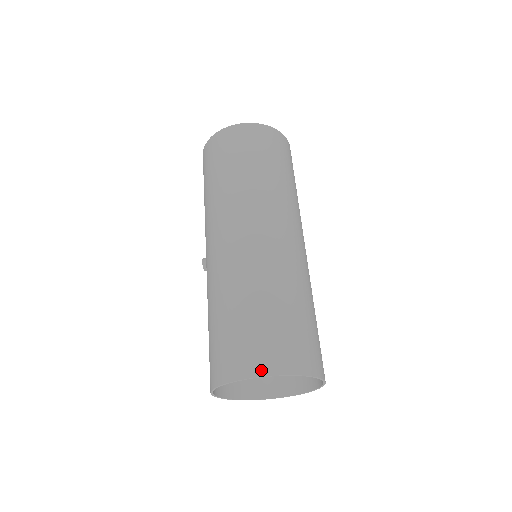
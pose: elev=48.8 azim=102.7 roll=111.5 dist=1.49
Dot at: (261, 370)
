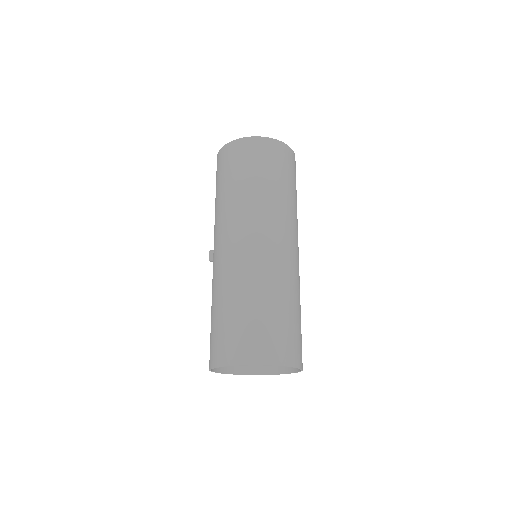
Dot at: (261, 360)
